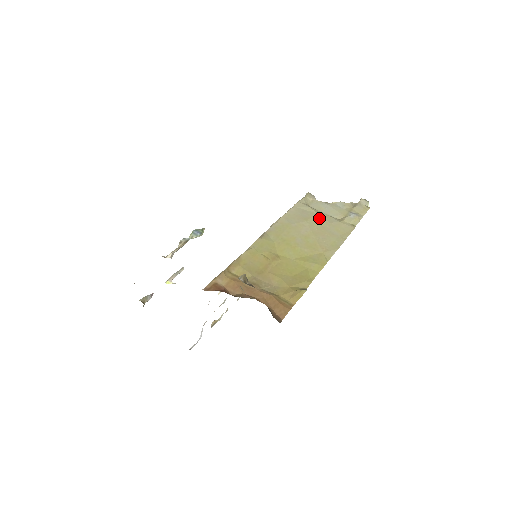
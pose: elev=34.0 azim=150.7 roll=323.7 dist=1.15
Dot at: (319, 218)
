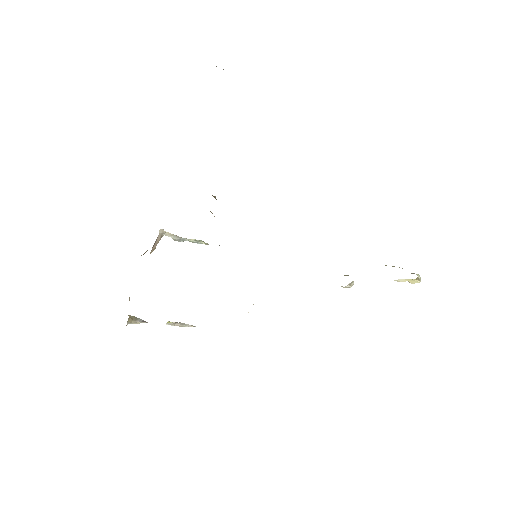
Dot at: occluded
